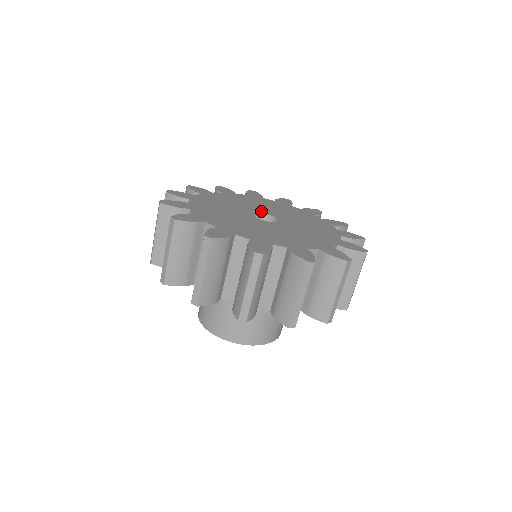
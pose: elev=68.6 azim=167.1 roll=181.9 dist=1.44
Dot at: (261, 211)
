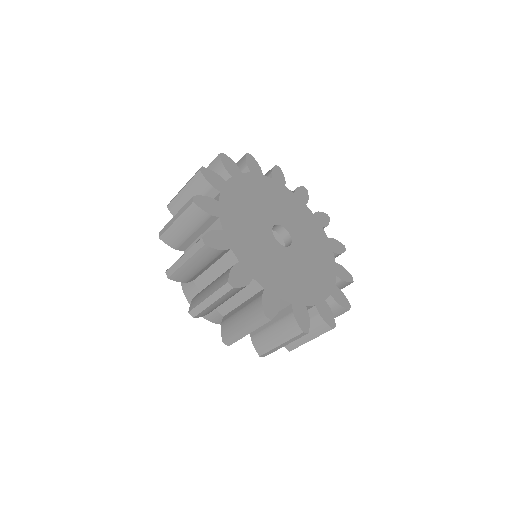
Dot at: (270, 221)
